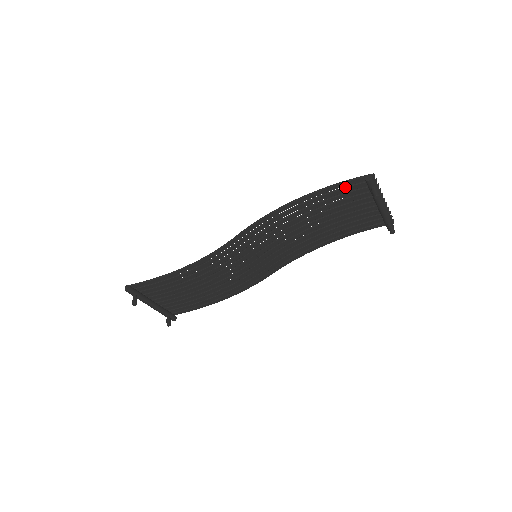
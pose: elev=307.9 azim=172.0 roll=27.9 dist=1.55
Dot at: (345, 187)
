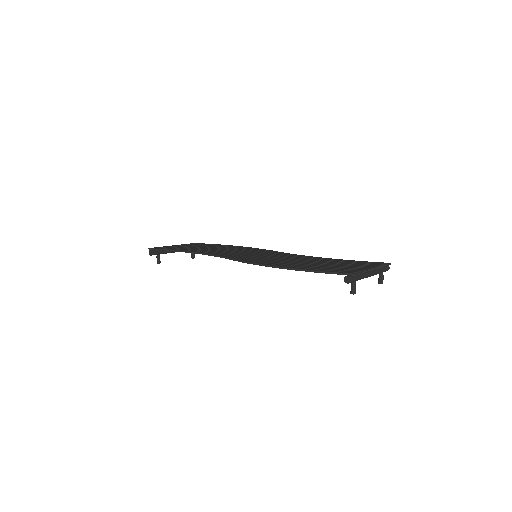
Dot at: occluded
